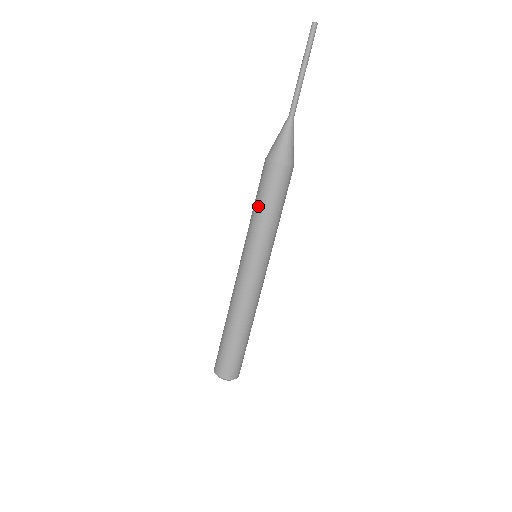
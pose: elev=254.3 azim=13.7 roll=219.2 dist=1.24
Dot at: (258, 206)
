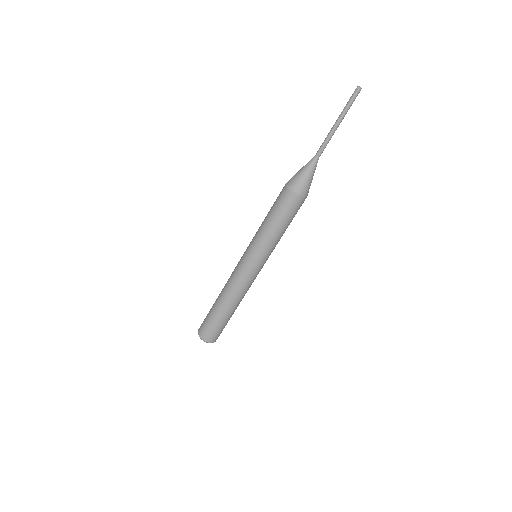
Dot at: (266, 216)
